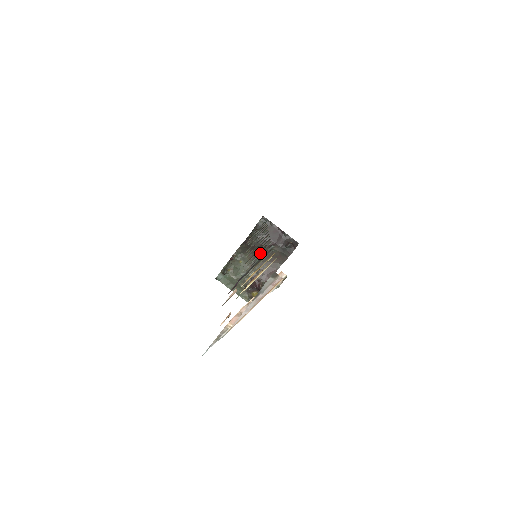
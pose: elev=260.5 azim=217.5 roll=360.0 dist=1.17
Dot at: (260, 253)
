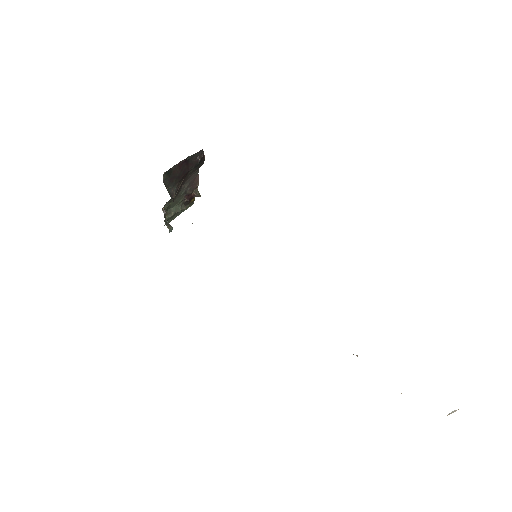
Dot at: occluded
